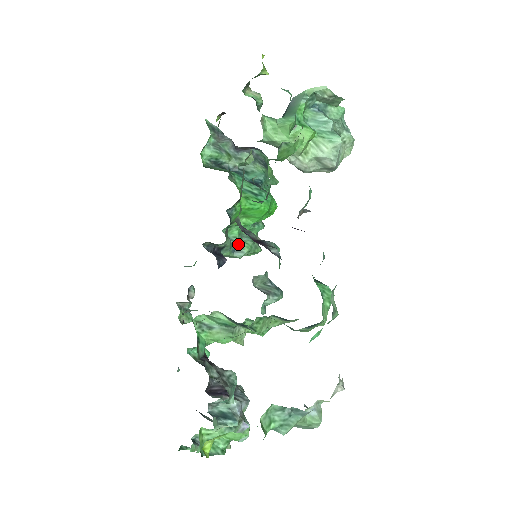
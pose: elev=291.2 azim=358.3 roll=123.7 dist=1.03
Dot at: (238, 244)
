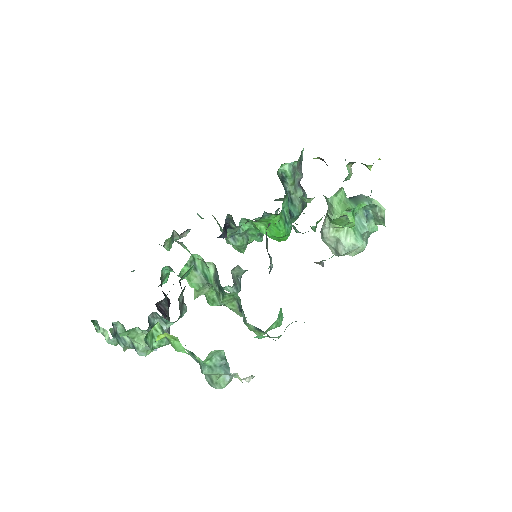
Dot at: (239, 235)
